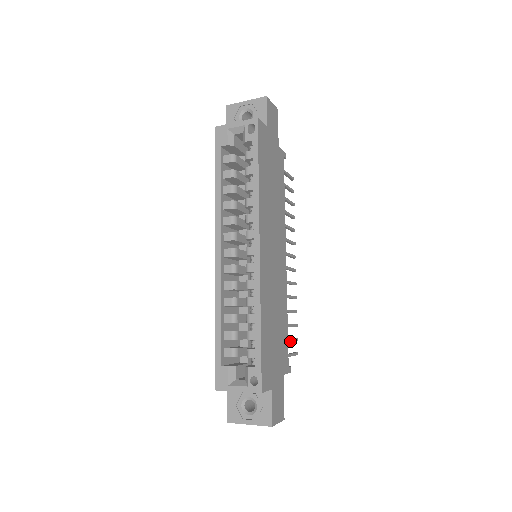
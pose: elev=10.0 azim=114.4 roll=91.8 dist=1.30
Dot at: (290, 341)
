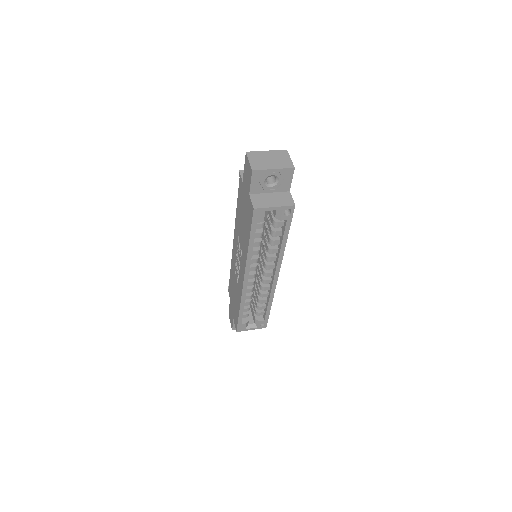
Dot at: occluded
